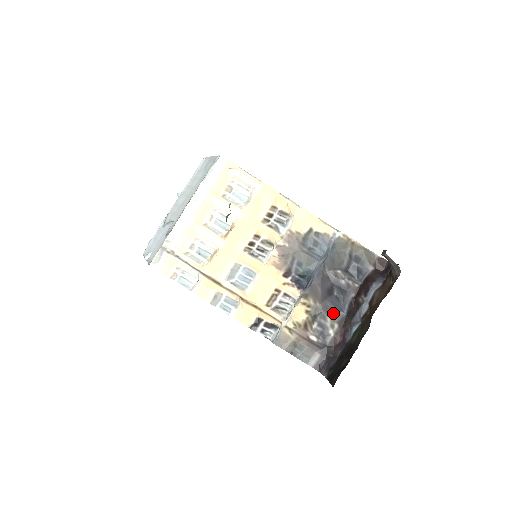
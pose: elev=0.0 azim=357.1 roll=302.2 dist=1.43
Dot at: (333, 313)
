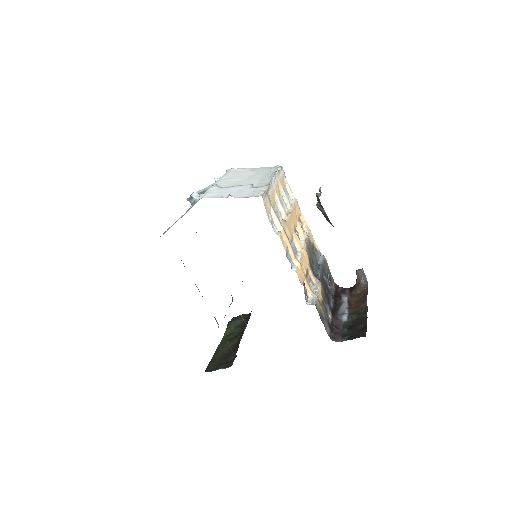
Dot at: (328, 304)
